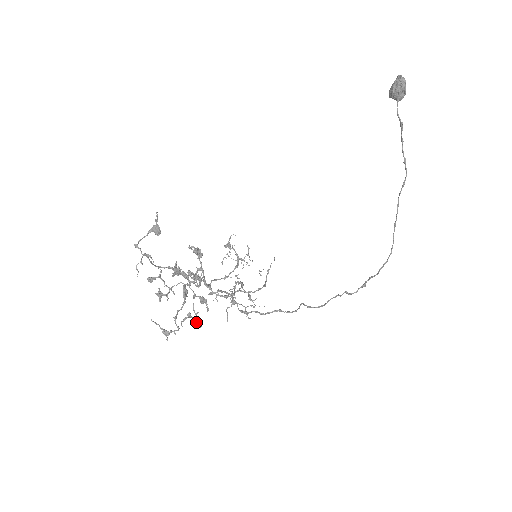
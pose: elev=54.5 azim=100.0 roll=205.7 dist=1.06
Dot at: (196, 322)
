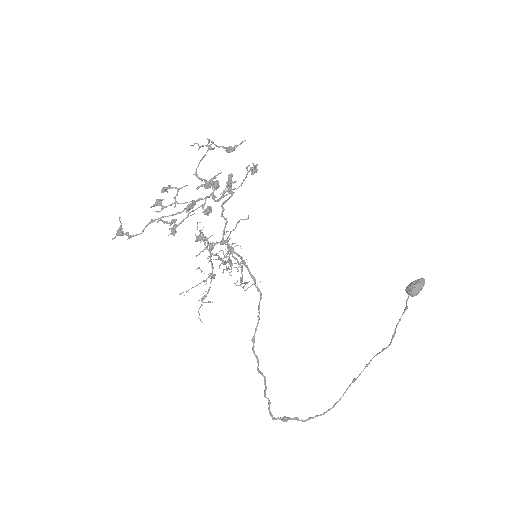
Dot at: (177, 225)
